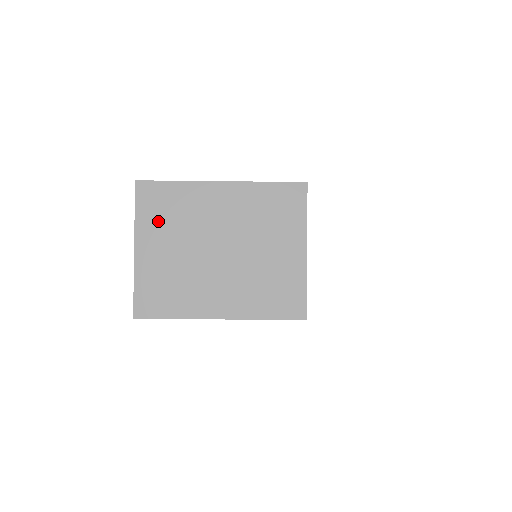
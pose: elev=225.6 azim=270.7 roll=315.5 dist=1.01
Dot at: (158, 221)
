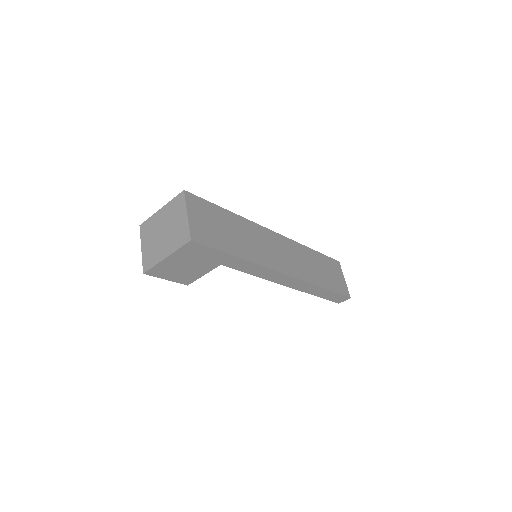
Dot at: (146, 235)
